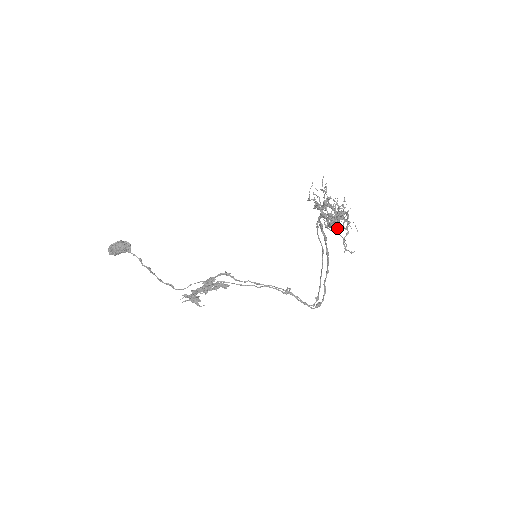
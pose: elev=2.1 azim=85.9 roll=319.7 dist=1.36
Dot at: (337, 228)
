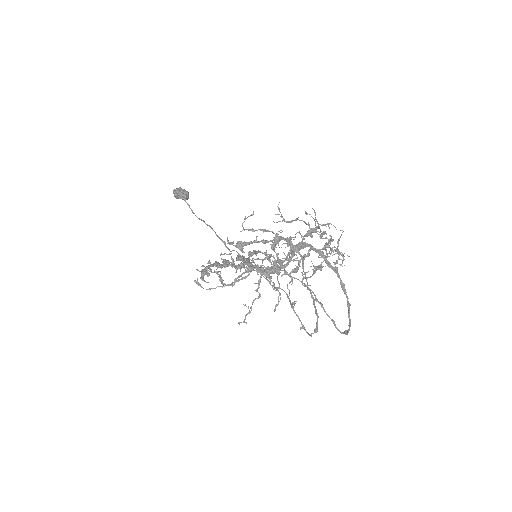
Dot at: (315, 269)
